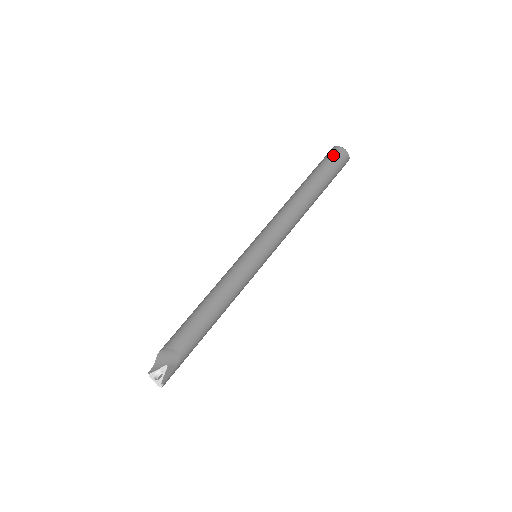
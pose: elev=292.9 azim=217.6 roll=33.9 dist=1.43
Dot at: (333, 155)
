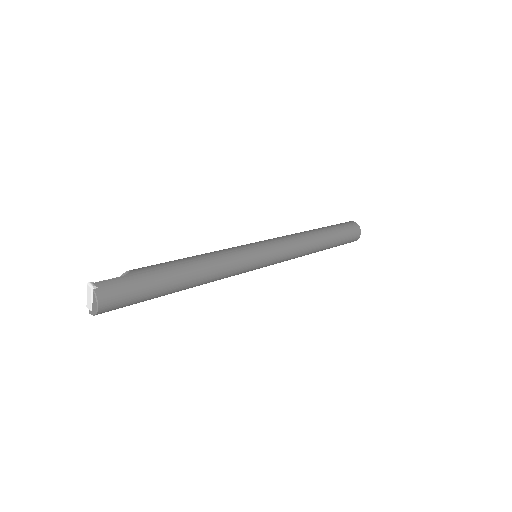
Dot at: occluded
